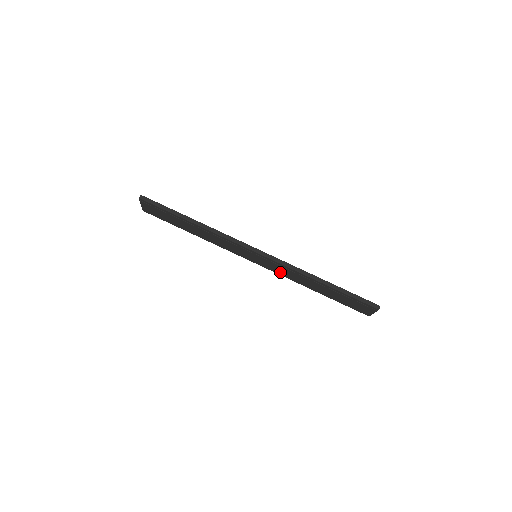
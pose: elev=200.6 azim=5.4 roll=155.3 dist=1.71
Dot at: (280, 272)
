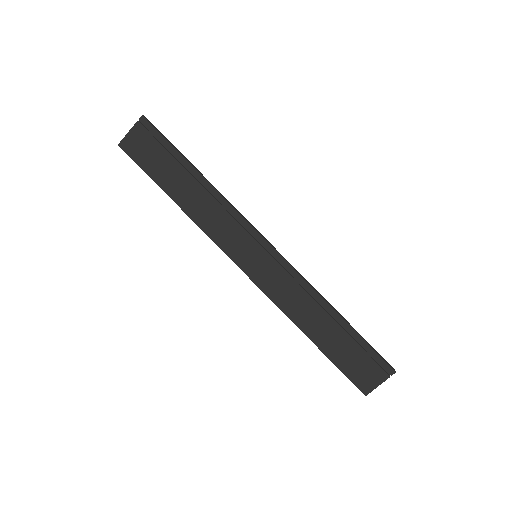
Dot at: (276, 292)
